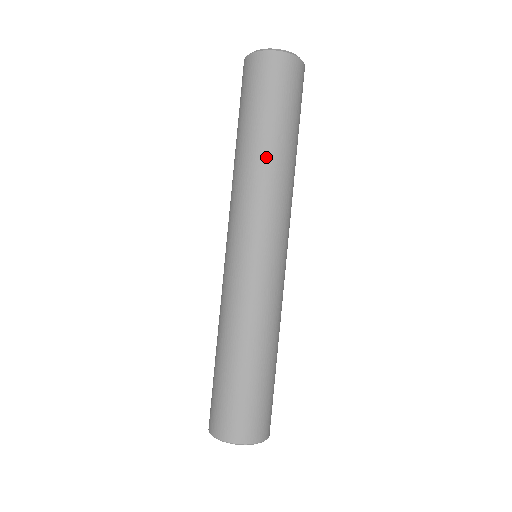
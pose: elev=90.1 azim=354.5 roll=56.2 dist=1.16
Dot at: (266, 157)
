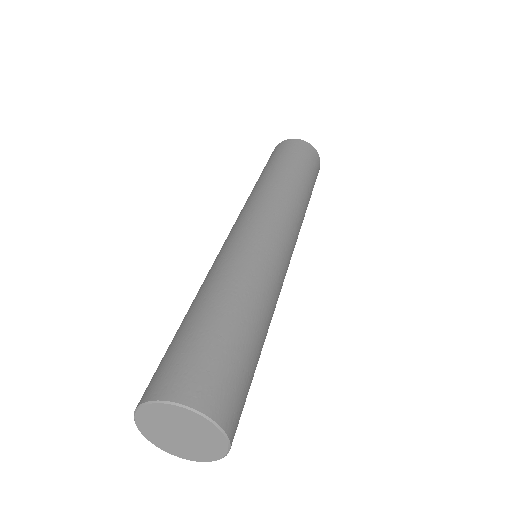
Dot at: (301, 189)
